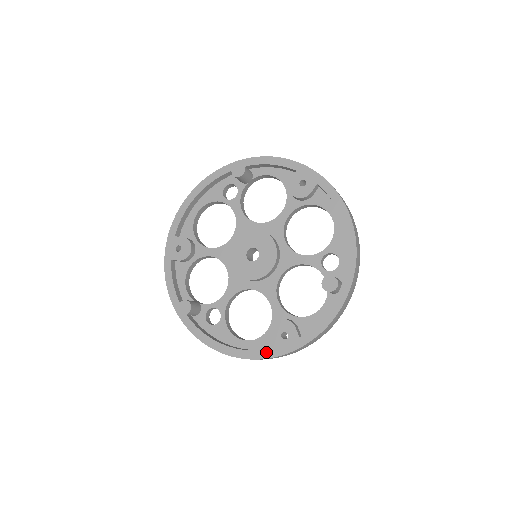
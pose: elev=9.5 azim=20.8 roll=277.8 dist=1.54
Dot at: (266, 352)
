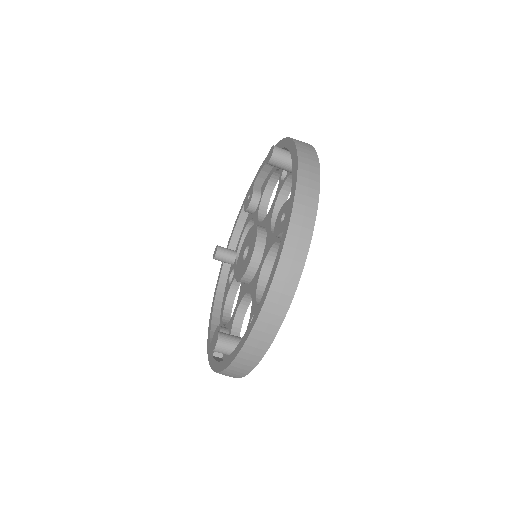
Dot at: (280, 245)
